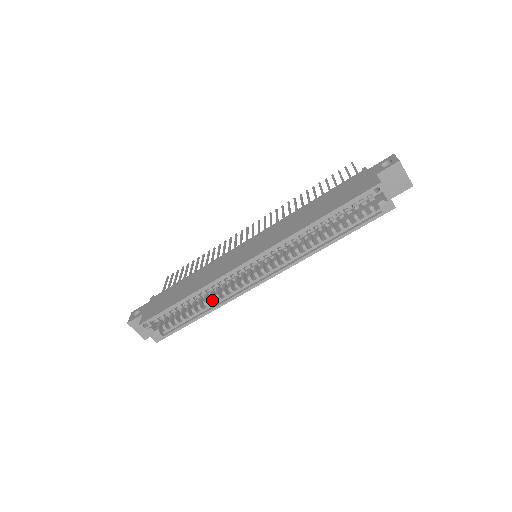
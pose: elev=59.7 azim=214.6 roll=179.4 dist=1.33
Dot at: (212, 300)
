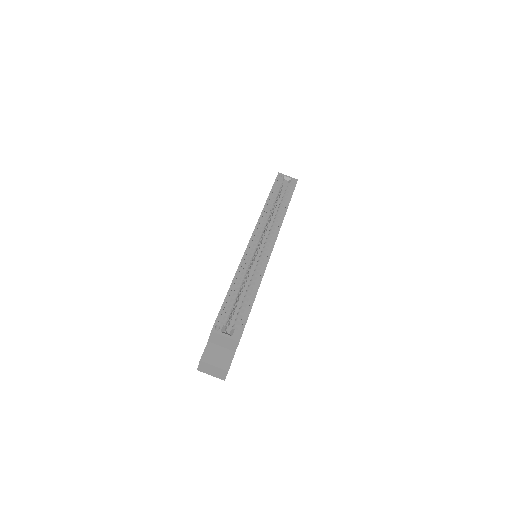
Dot at: (252, 280)
